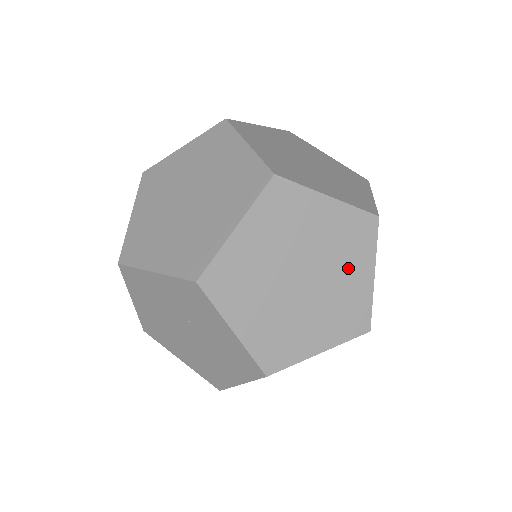
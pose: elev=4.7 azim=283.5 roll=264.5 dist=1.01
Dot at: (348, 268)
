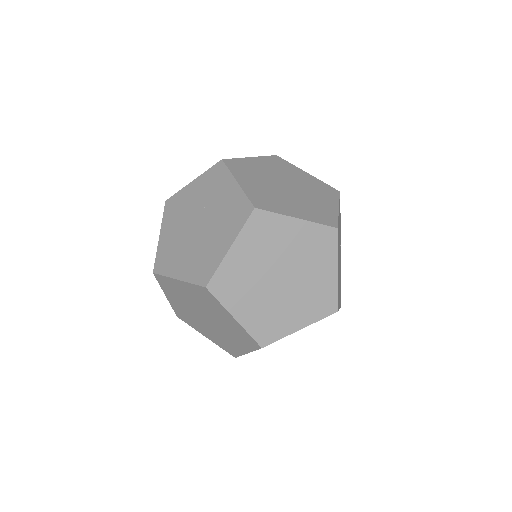
Dot at: (319, 198)
